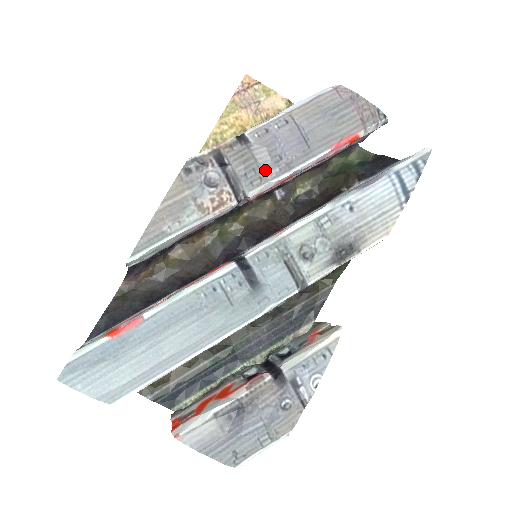
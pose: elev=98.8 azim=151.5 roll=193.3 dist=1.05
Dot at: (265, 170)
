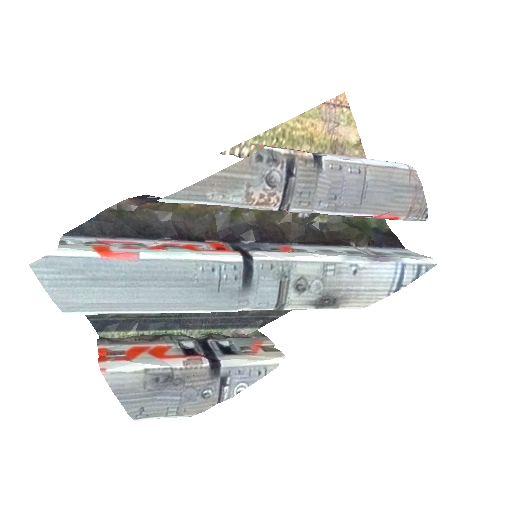
Dot at: (317, 199)
